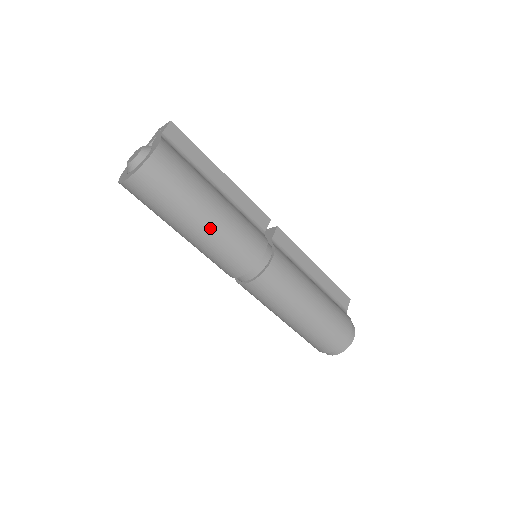
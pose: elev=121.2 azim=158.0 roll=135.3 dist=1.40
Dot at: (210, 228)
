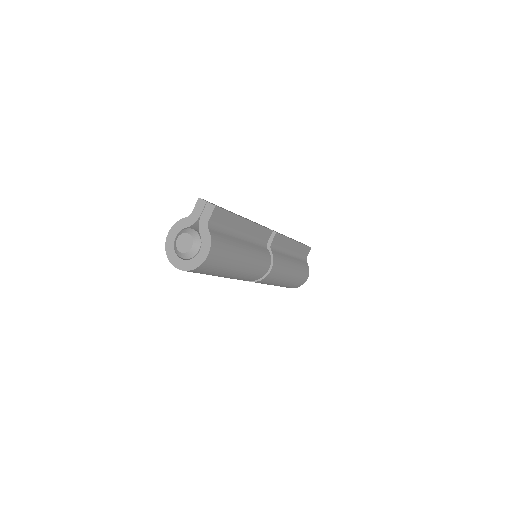
Dot at: (235, 275)
